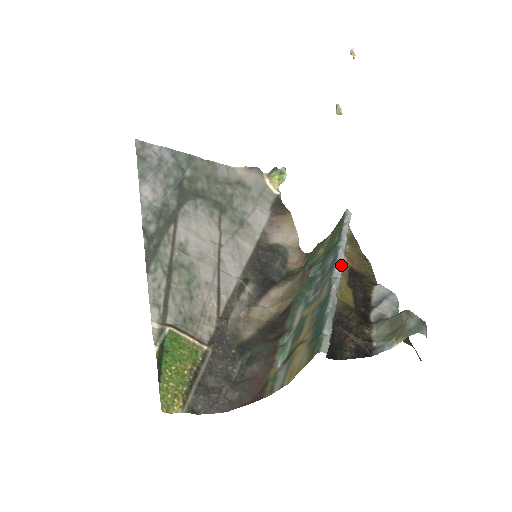
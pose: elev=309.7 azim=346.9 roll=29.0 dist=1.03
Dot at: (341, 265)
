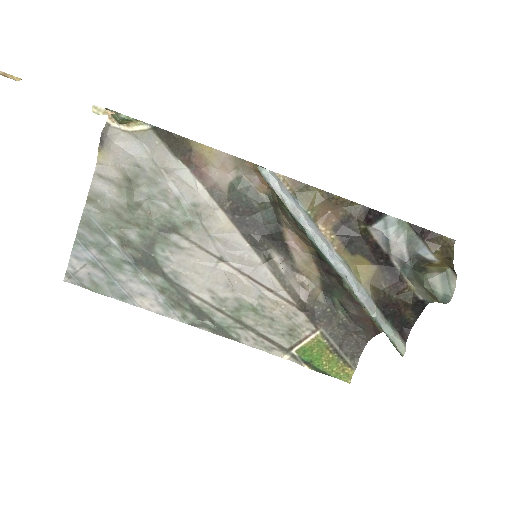
Dot at: (330, 247)
